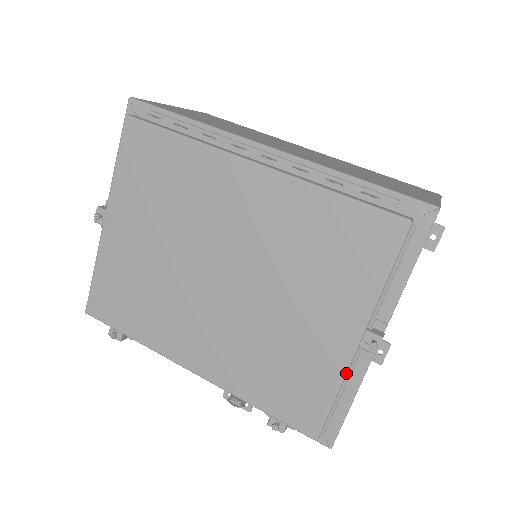
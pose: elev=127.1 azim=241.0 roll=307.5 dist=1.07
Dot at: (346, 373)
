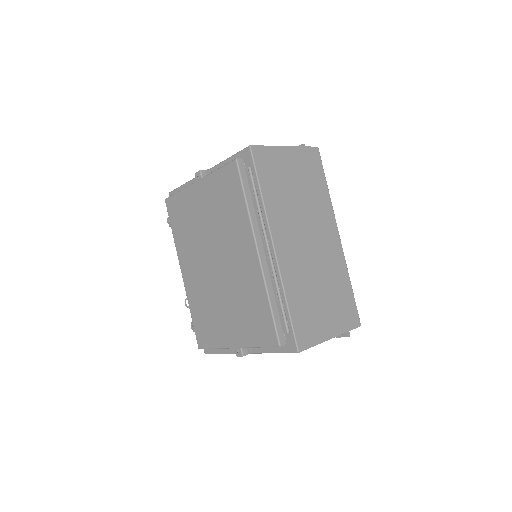
Dot at: (223, 348)
